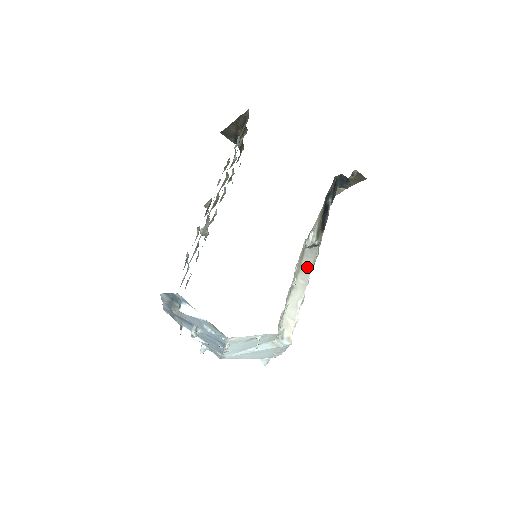
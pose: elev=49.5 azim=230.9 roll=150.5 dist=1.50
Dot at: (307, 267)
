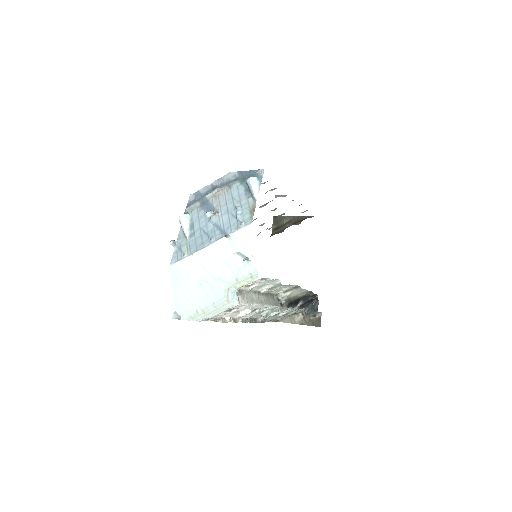
Dot at: (270, 301)
